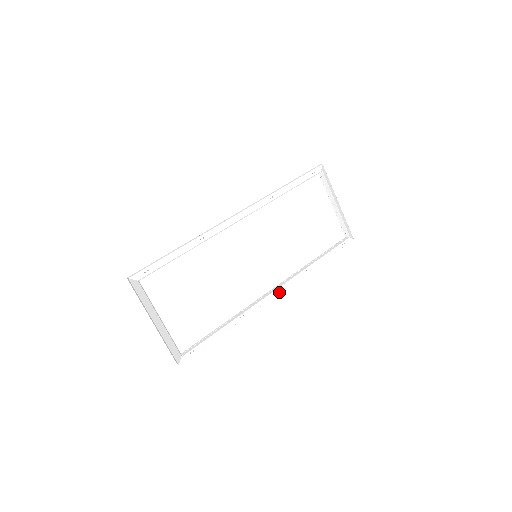
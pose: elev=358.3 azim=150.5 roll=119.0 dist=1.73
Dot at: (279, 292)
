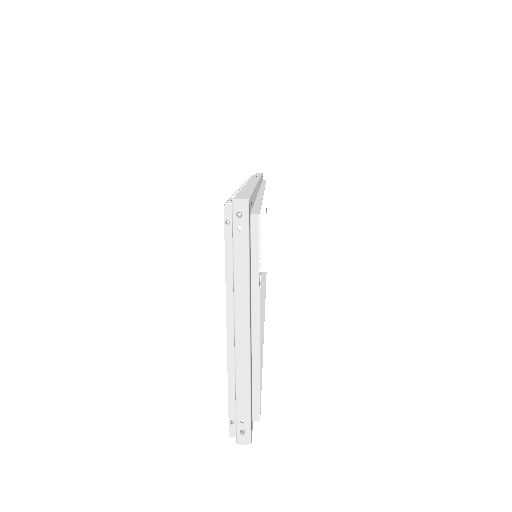
Dot at: occluded
